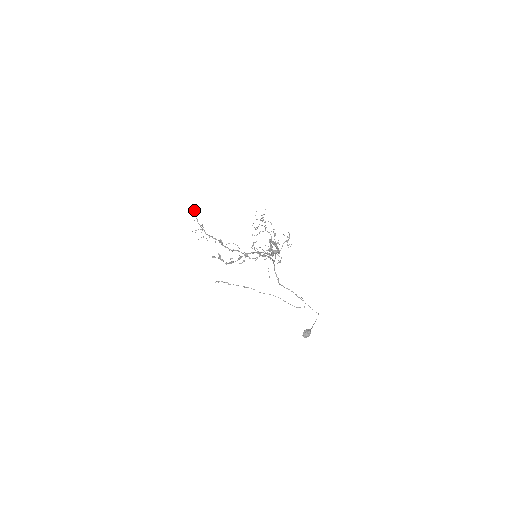
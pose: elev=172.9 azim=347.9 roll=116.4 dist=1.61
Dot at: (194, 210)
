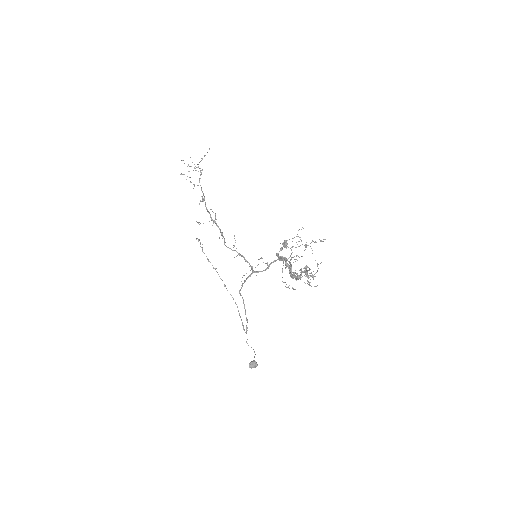
Dot at: occluded
